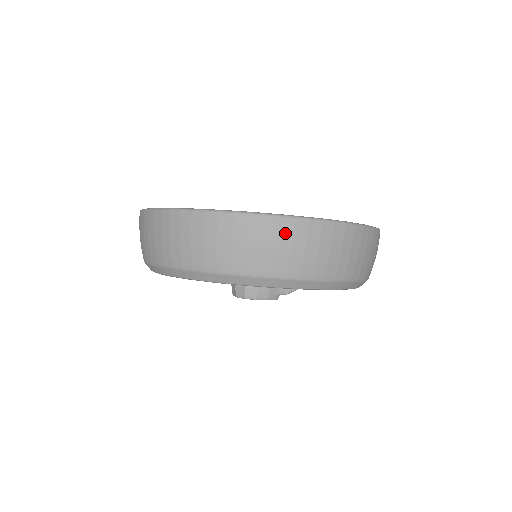
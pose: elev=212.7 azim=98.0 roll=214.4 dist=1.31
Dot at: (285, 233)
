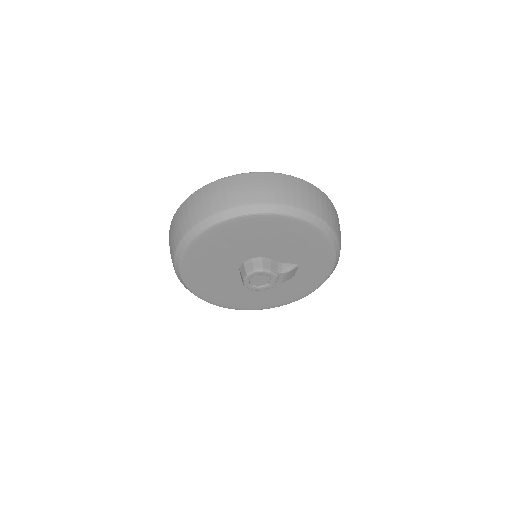
Dot at: (278, 180)
